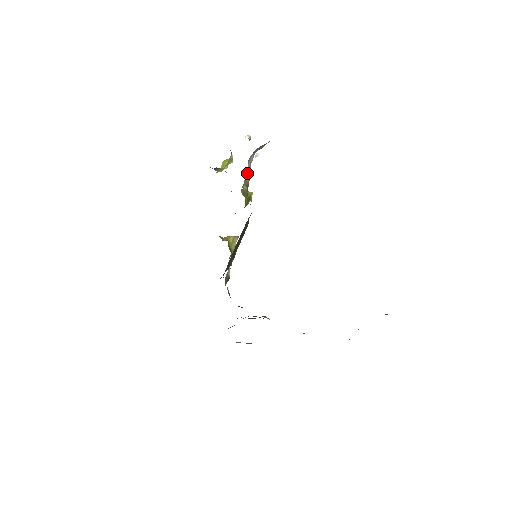
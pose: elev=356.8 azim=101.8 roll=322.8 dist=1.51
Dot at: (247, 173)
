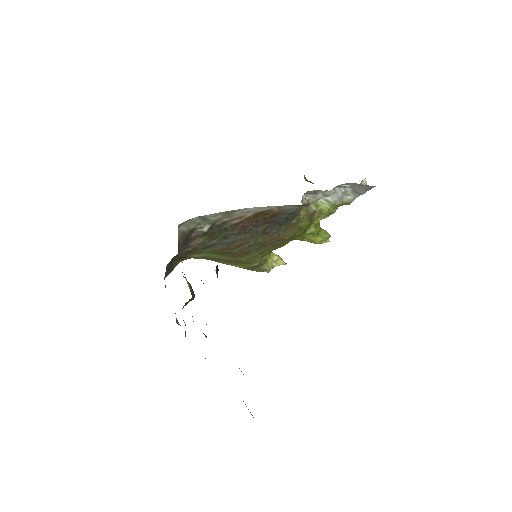
Dot at: (327, 198)
